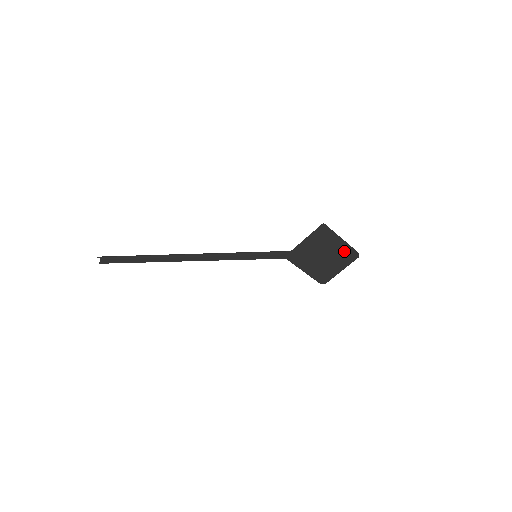
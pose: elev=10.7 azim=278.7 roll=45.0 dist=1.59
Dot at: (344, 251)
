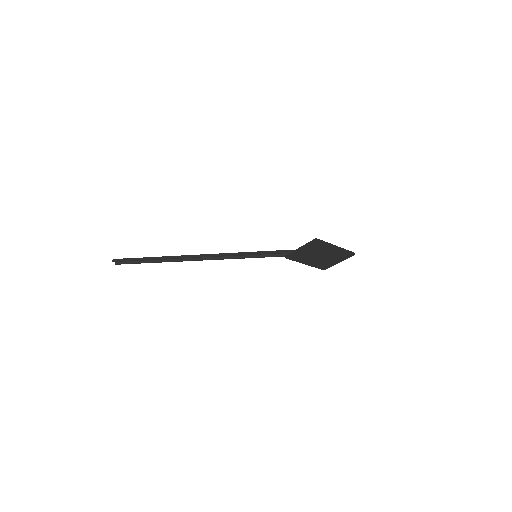
Dot at: (340, 252)
